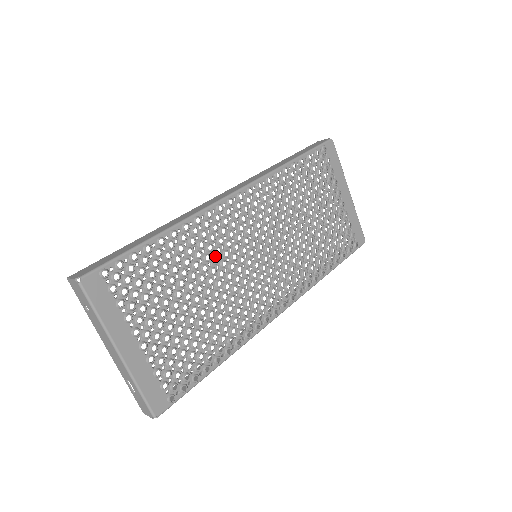
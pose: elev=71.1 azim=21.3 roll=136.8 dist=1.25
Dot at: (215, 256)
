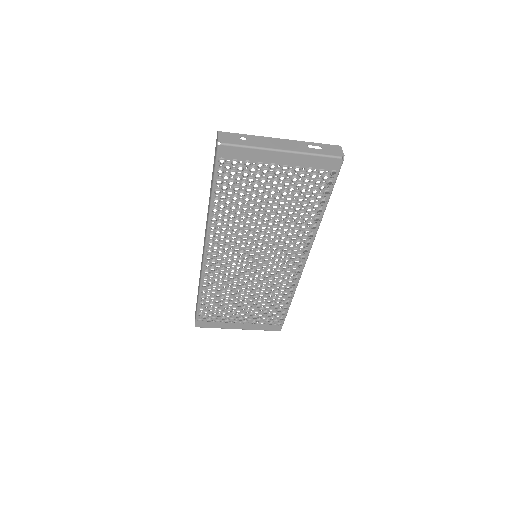
Dot at: (233, 280)
